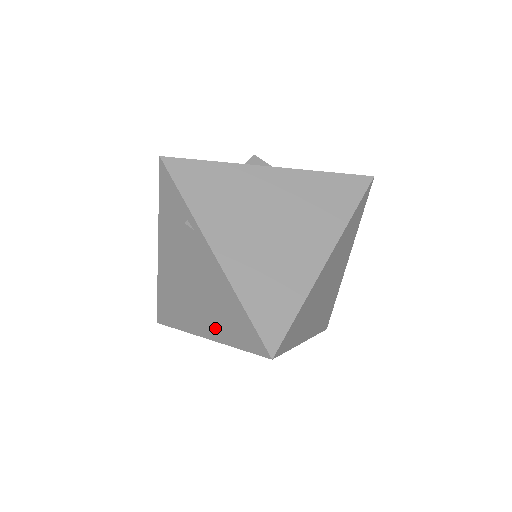
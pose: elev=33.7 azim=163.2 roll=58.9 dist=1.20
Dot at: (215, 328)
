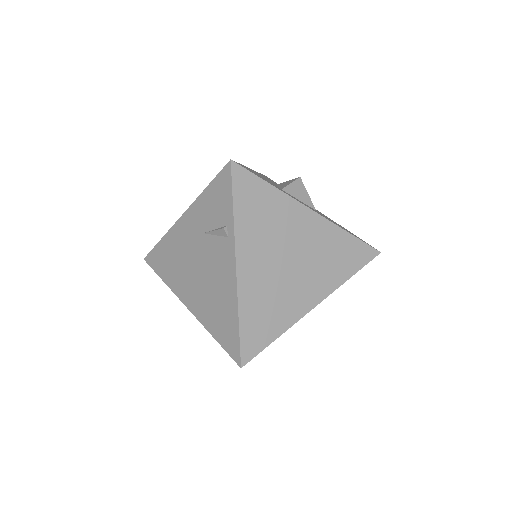
Dot at: (202, 311)
